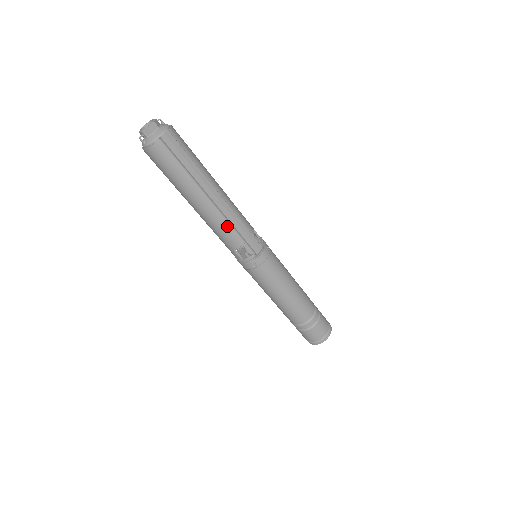
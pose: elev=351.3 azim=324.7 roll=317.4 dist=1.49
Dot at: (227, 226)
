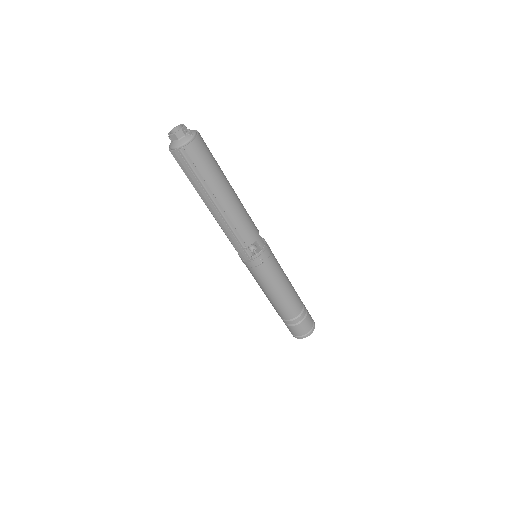
Dot at: occluded
